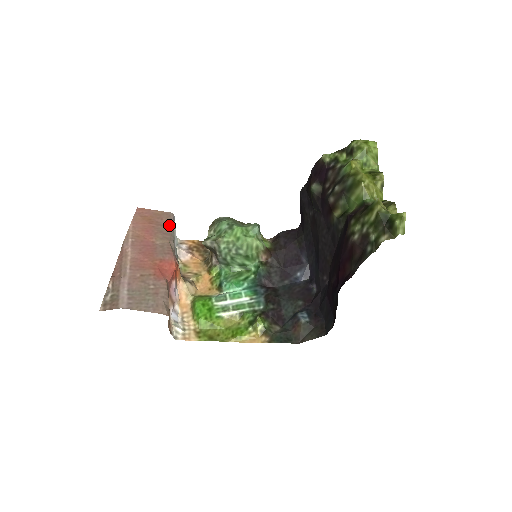
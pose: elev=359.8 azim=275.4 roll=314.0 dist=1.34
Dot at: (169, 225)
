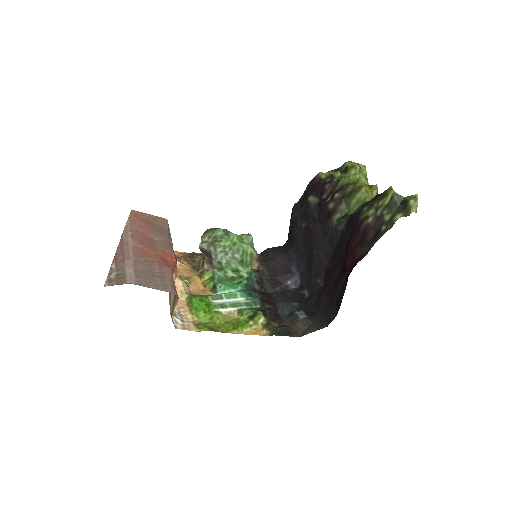
Dot at: (165, 227)
